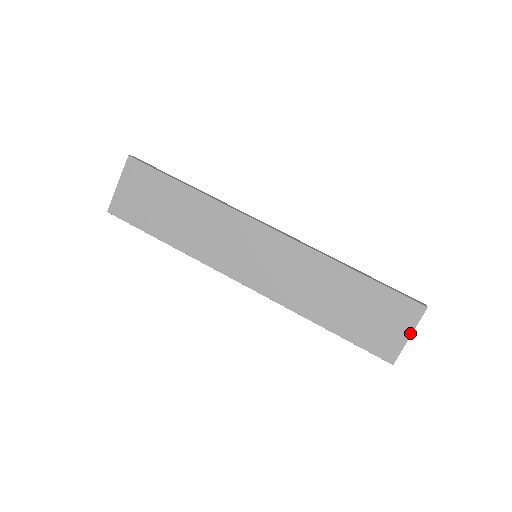
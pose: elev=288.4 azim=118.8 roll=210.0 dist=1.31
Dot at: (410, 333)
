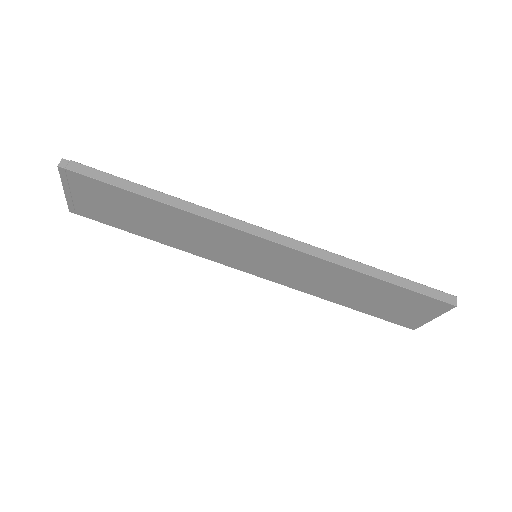
Dot at: (434, 317)
